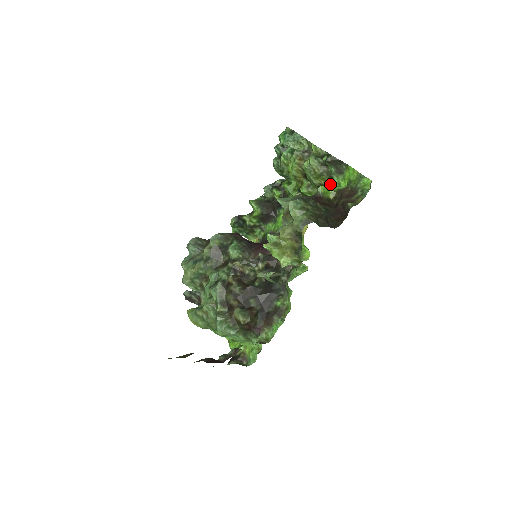
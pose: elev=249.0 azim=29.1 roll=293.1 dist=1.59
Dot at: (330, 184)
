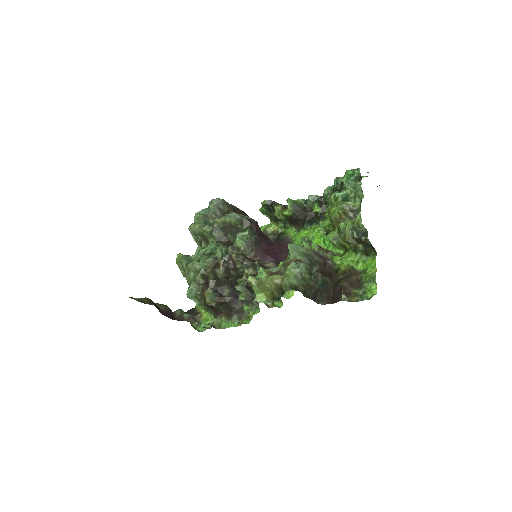
Dot at: (351, 255)
